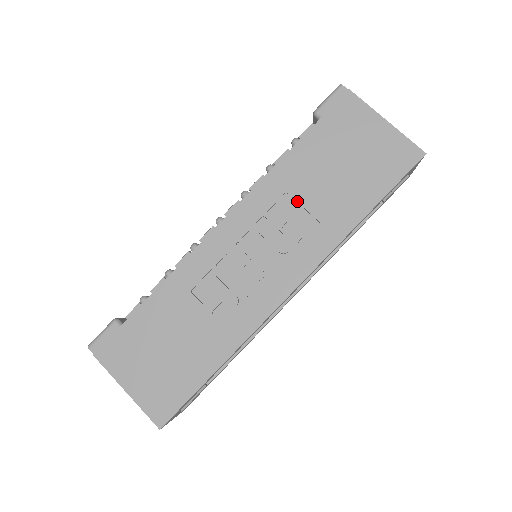
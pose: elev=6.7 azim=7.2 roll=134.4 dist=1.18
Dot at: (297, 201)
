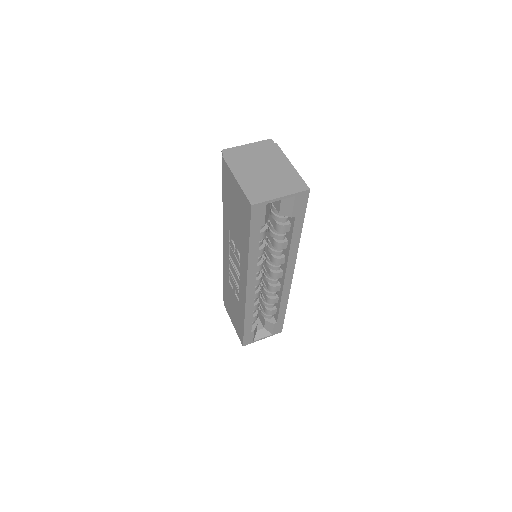
Dot at: occluded
